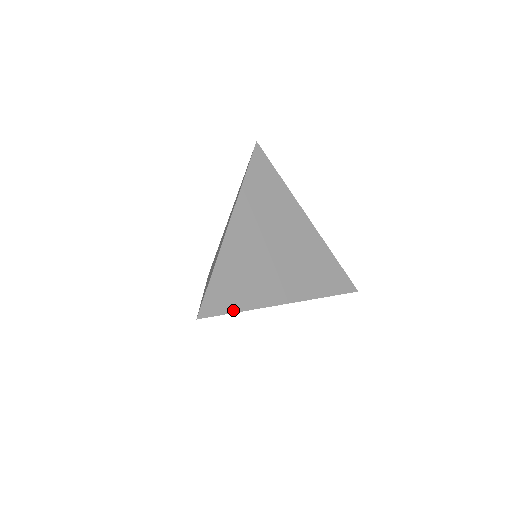
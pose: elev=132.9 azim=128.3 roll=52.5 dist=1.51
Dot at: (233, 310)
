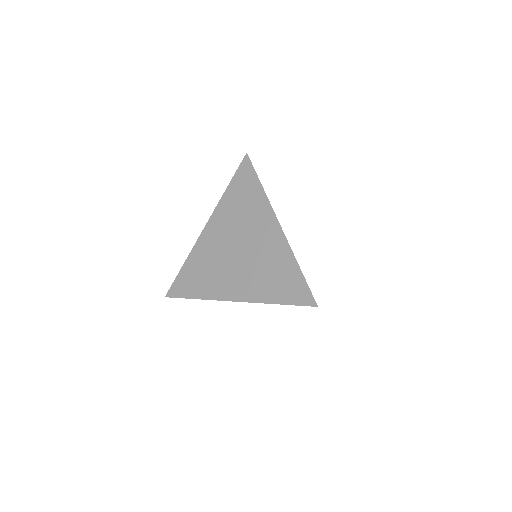
Dot at: occluded
